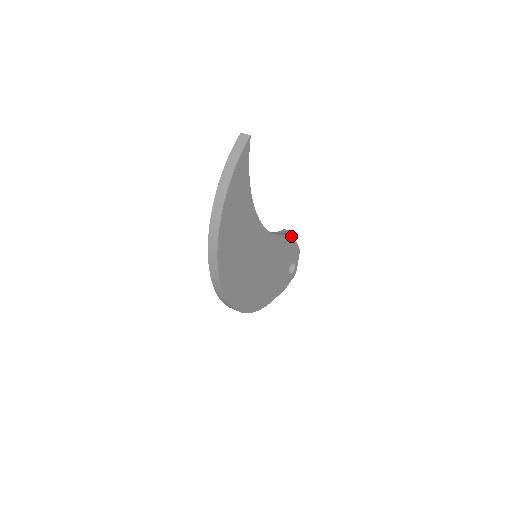
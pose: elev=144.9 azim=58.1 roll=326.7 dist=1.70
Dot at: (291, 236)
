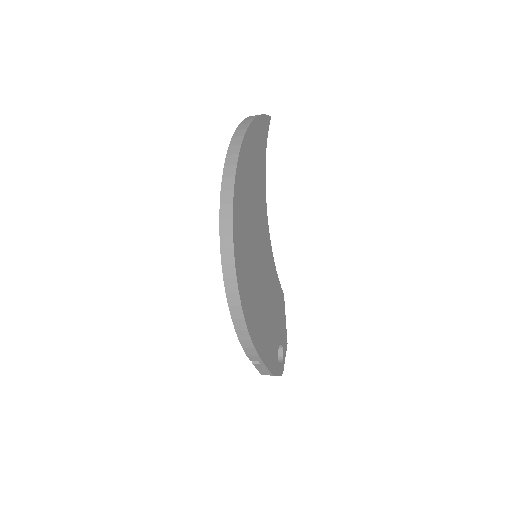
Dot at: (283, 299)
